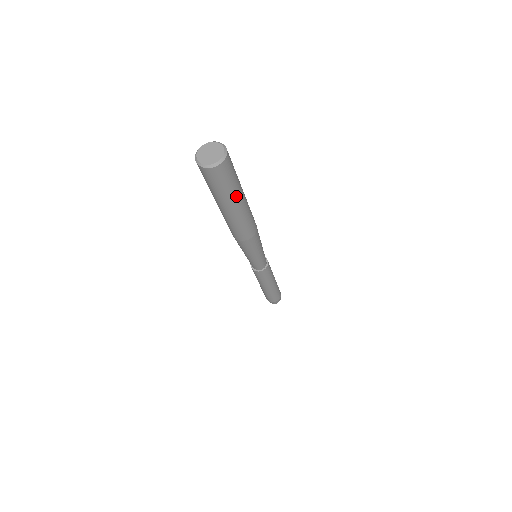
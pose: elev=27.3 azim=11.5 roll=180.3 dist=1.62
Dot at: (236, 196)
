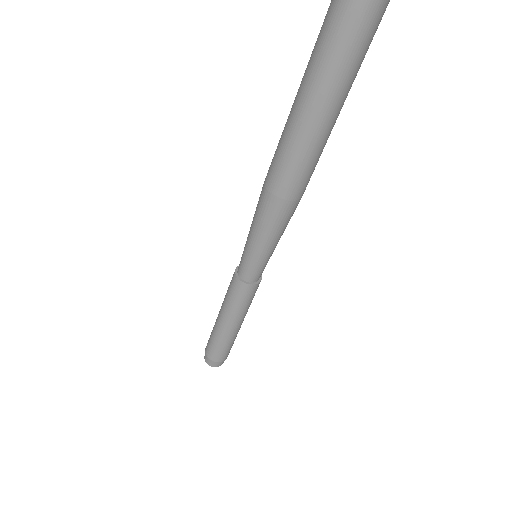
Dot at: (349, 89)
